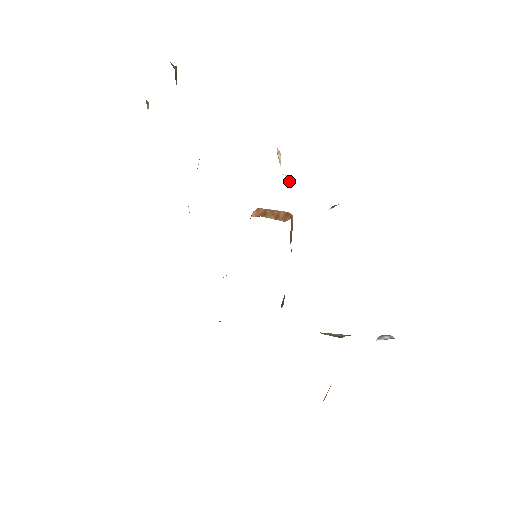
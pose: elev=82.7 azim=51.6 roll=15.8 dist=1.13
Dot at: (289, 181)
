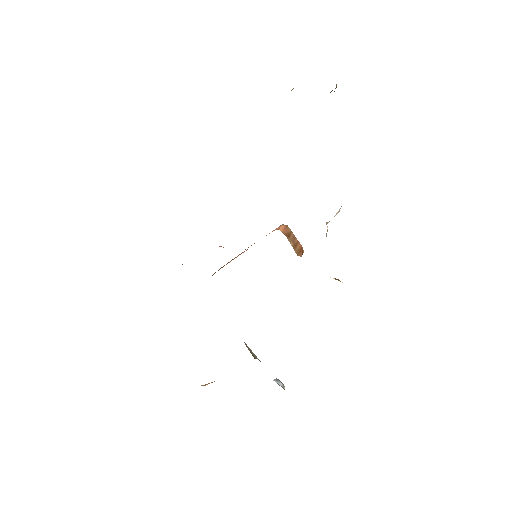
Dot at: occluded
